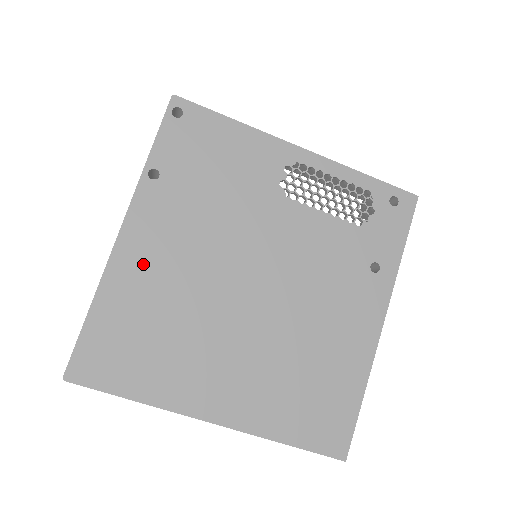
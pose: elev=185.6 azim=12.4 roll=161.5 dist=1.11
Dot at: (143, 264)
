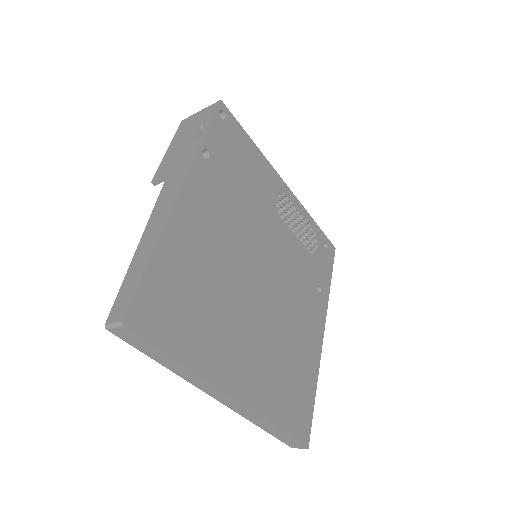
Dot at: (195, 229)
